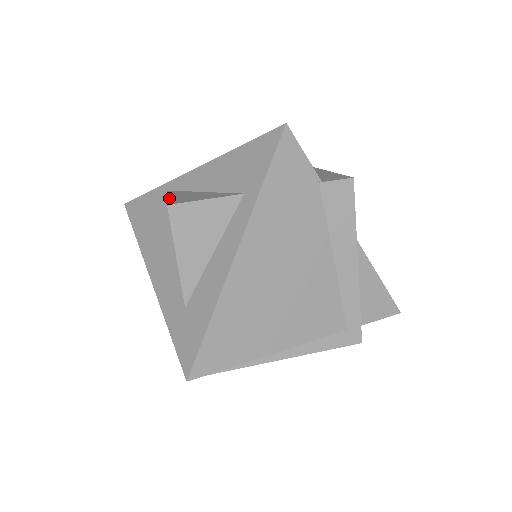
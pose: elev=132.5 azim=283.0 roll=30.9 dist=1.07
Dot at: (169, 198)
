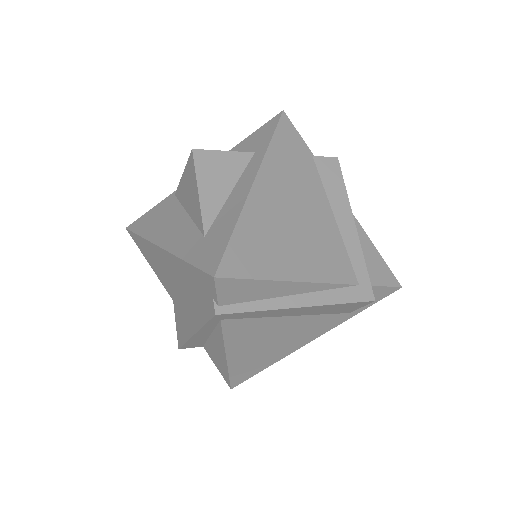
Dot at: occluded
